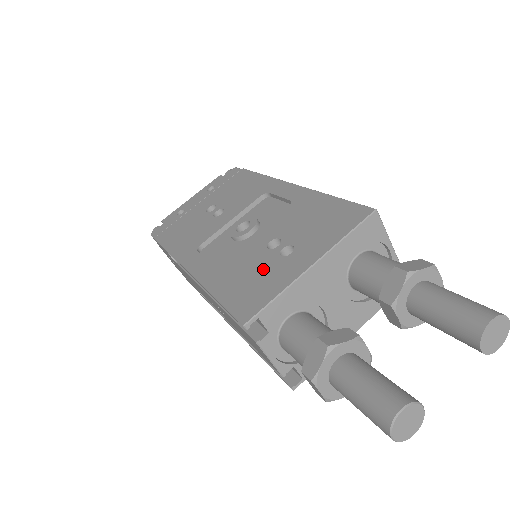
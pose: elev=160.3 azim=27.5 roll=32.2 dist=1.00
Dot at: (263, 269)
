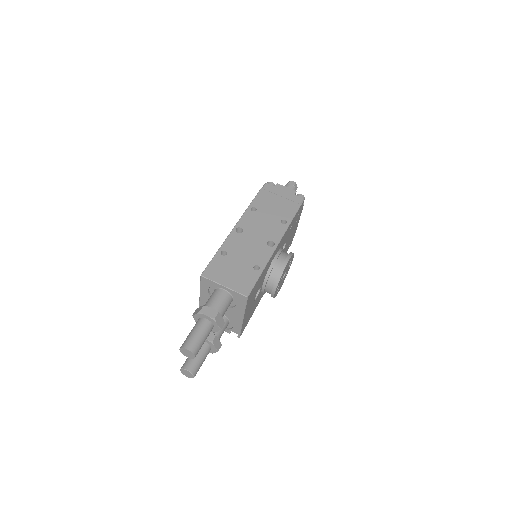
Dot at: occluded
